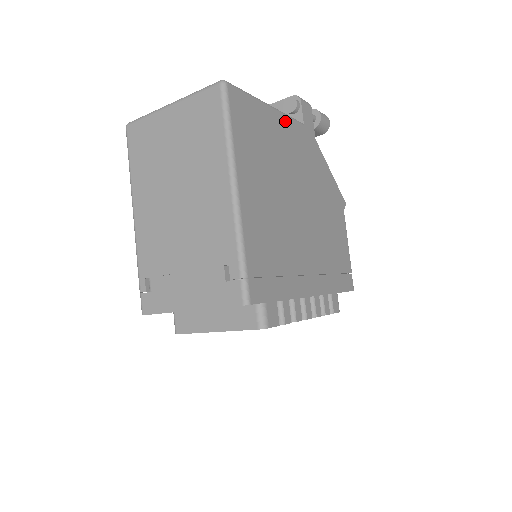
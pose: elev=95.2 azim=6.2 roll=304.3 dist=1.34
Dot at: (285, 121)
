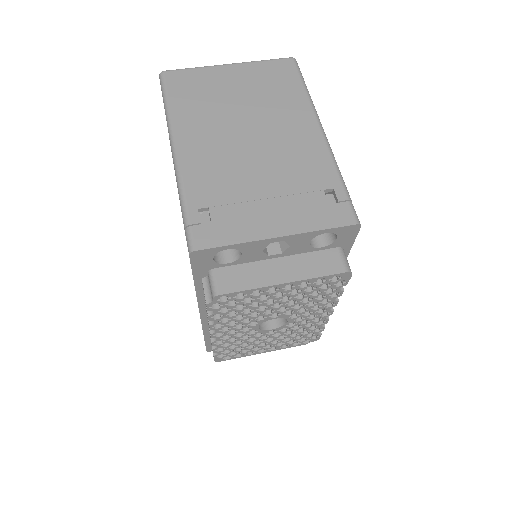
Dot at: occluded
